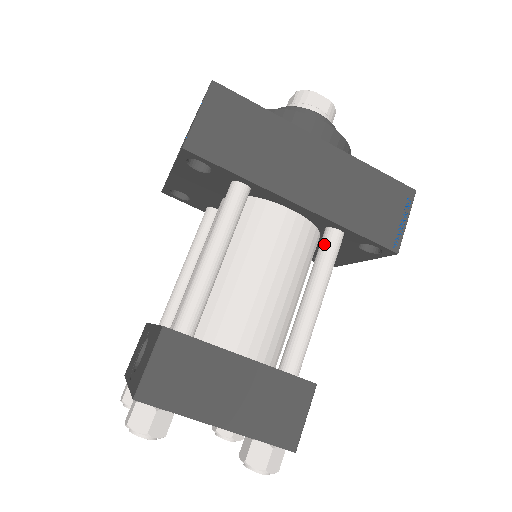
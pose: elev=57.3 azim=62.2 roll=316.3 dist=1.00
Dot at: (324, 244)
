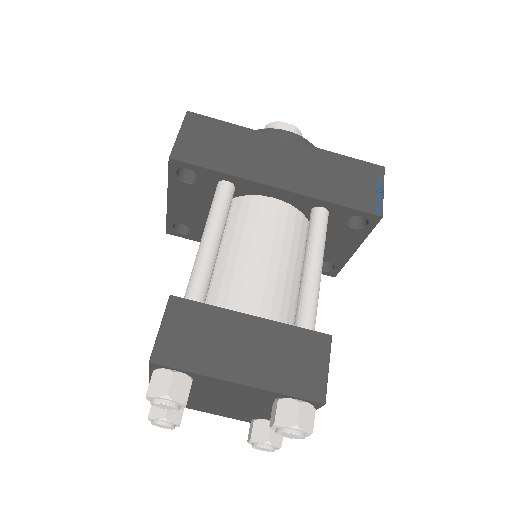
Dot at: (311, 221)
